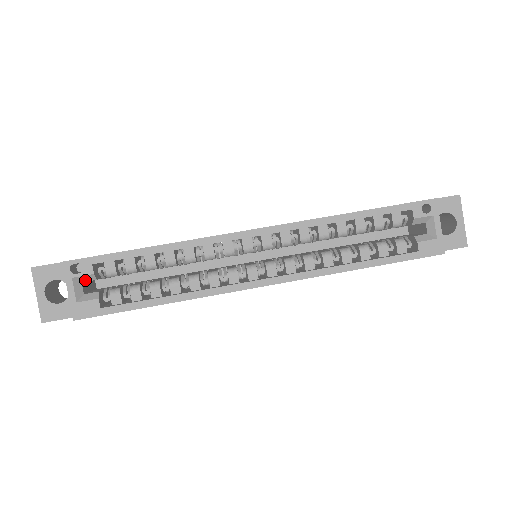
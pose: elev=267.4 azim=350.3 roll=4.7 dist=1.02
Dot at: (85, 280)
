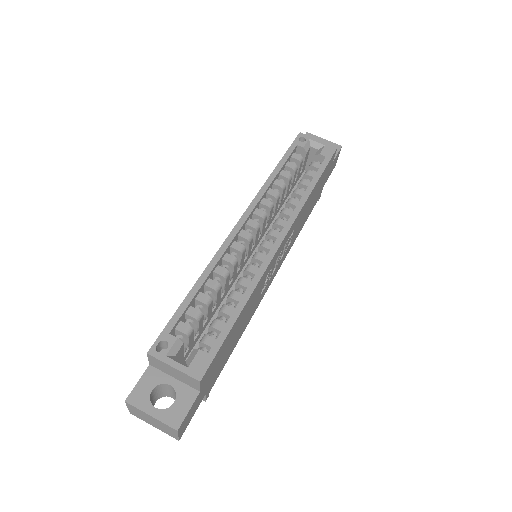
Dot at: (176, 351)
